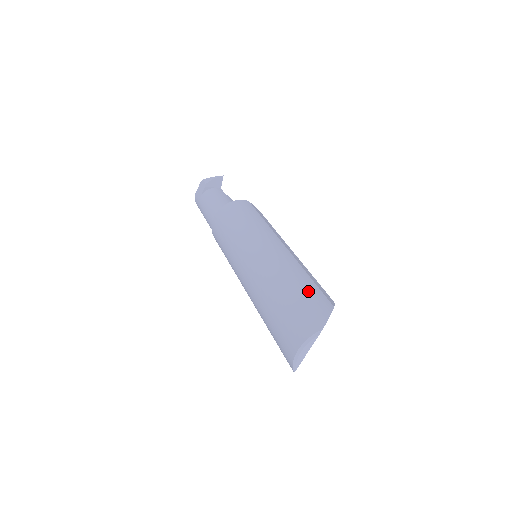
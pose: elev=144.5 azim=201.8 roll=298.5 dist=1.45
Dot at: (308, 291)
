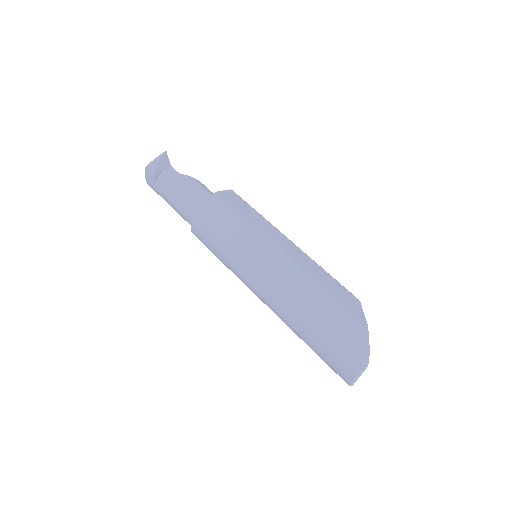
Dot at: (337, 317)
